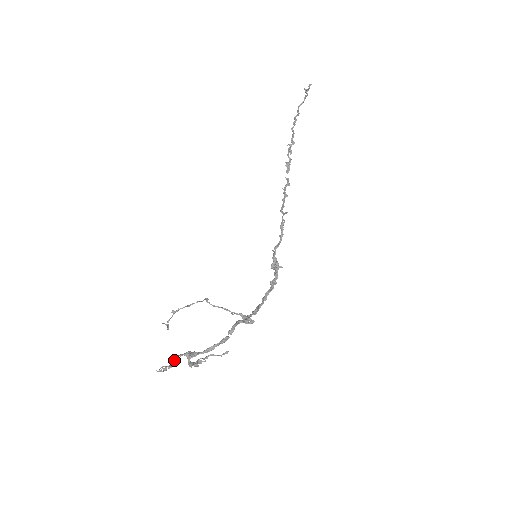
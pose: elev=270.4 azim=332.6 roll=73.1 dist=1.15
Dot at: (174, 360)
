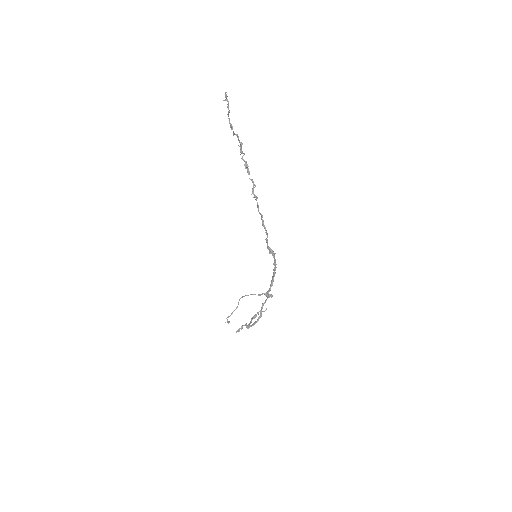
Dot at: (241, 326)
